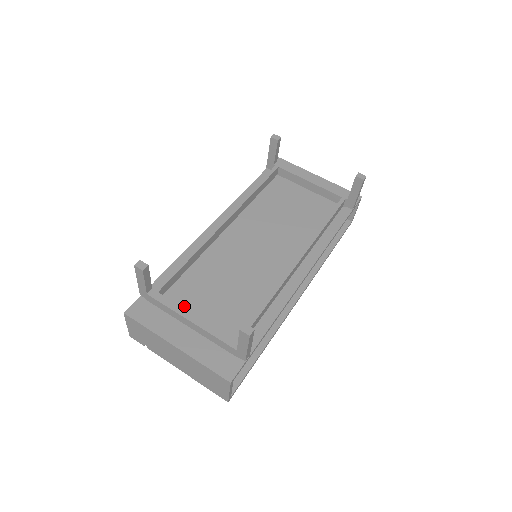
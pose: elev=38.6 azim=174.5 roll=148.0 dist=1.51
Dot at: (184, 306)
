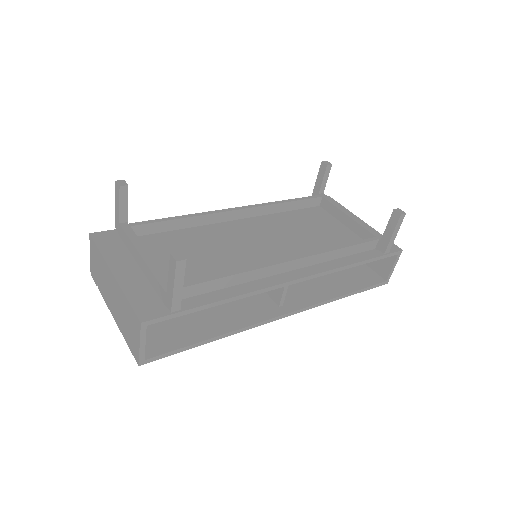
Dot at: (149, 251)
